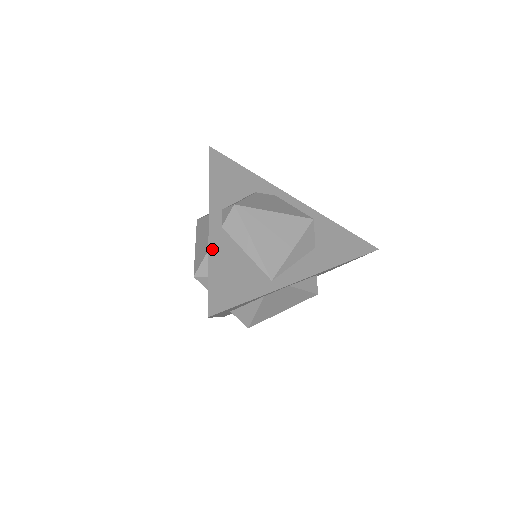
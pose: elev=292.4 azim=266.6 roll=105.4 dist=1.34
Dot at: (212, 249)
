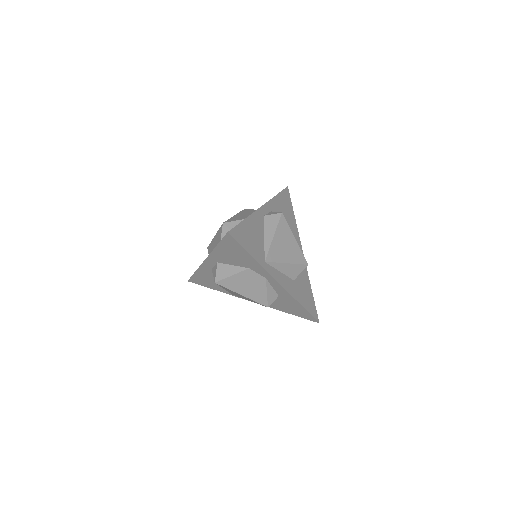
Dot at: (253, 216)
